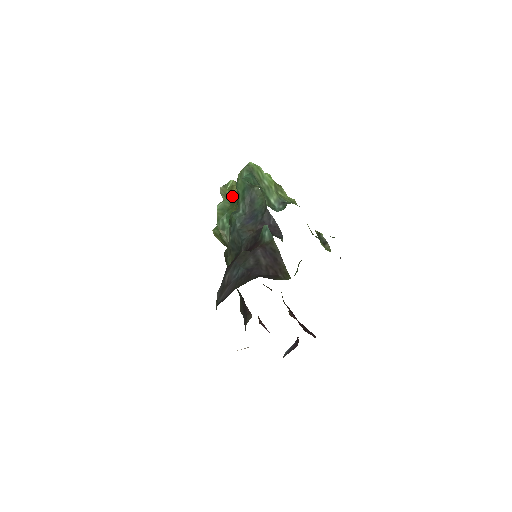
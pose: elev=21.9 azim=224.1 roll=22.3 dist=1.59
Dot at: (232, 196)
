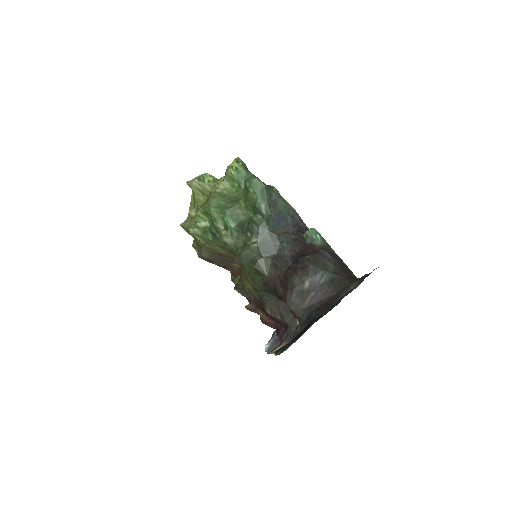
Dot at: (222, 193)
